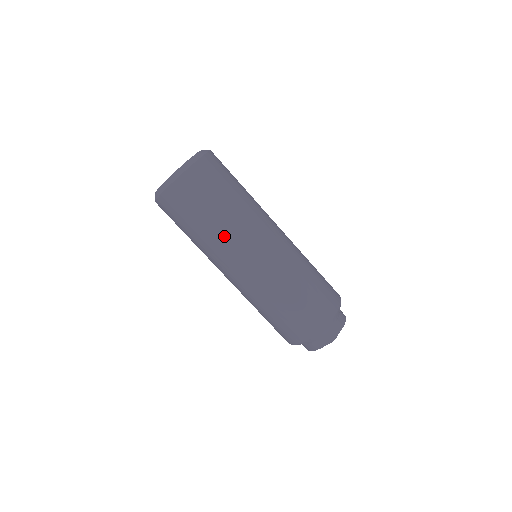
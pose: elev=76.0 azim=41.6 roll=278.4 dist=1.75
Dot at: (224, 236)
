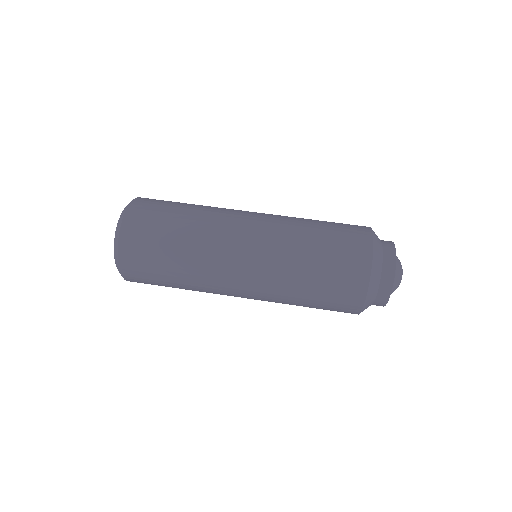
Dot at: (205, 225)
